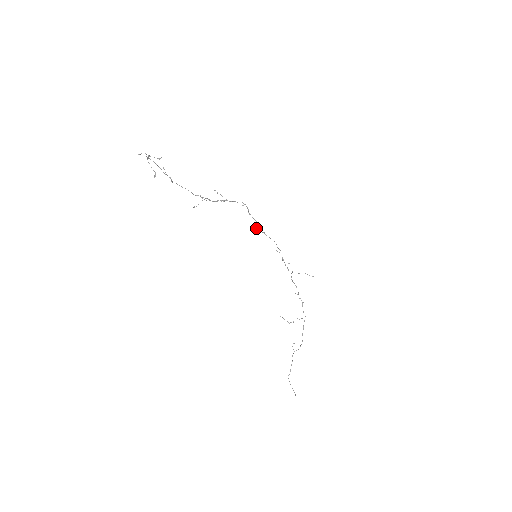
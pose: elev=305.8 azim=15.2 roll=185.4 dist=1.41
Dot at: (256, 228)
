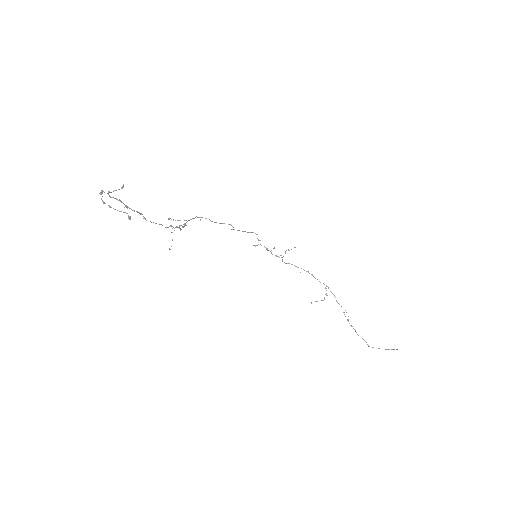
Dot at: (232, 229)
